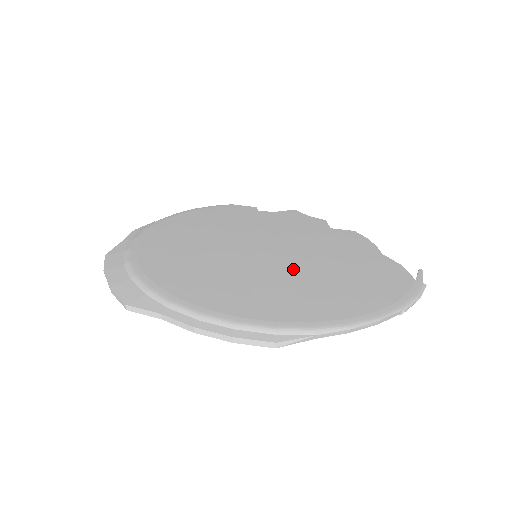
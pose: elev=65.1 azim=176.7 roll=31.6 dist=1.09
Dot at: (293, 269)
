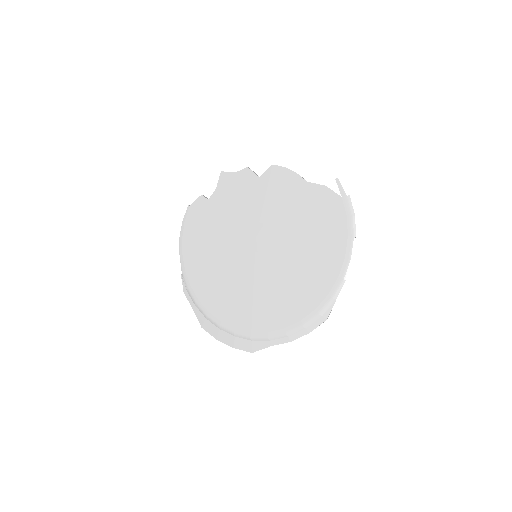
Dot at: (284, 255)
